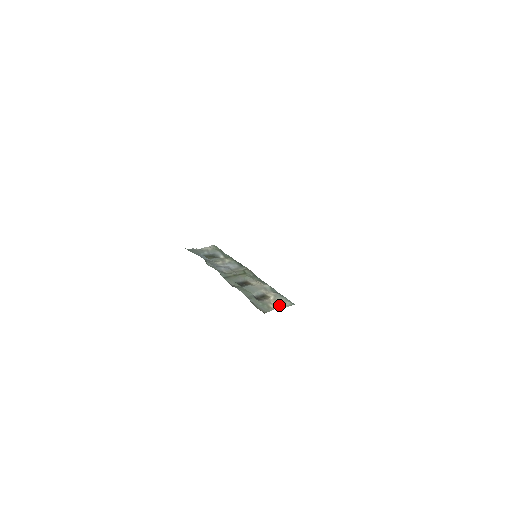
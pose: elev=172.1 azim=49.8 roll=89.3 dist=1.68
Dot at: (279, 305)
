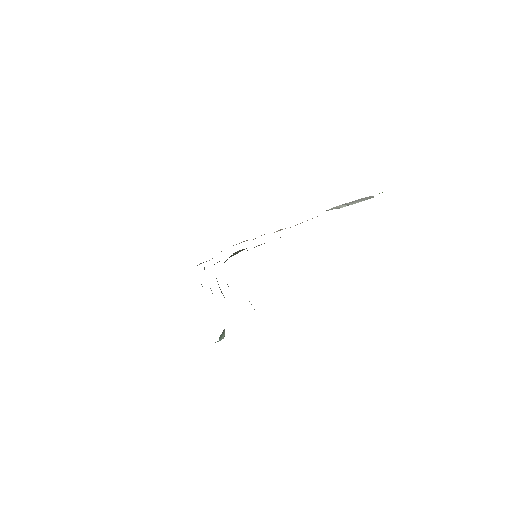
Dot at: occluded
